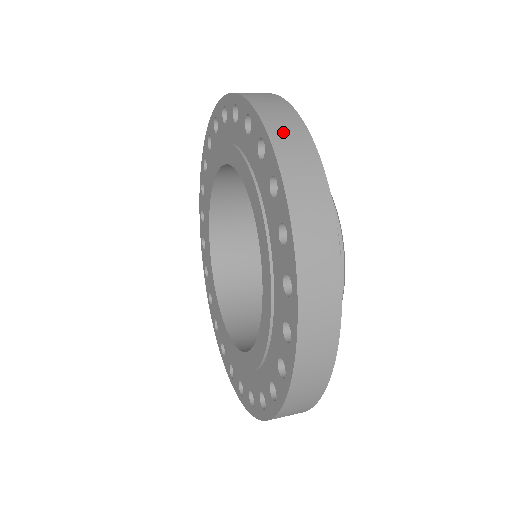
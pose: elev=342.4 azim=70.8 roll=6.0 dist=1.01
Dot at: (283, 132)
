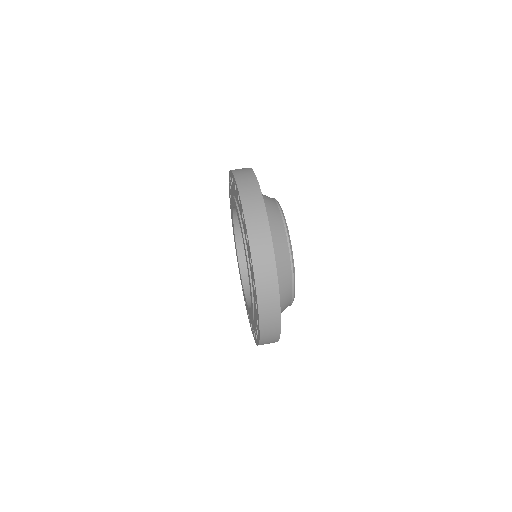
Dot at: (247, 190)
